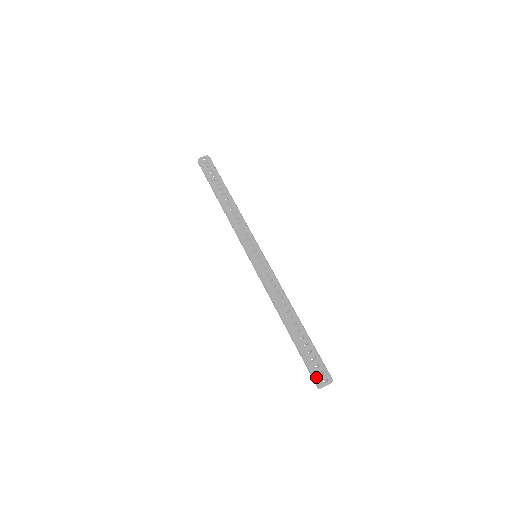
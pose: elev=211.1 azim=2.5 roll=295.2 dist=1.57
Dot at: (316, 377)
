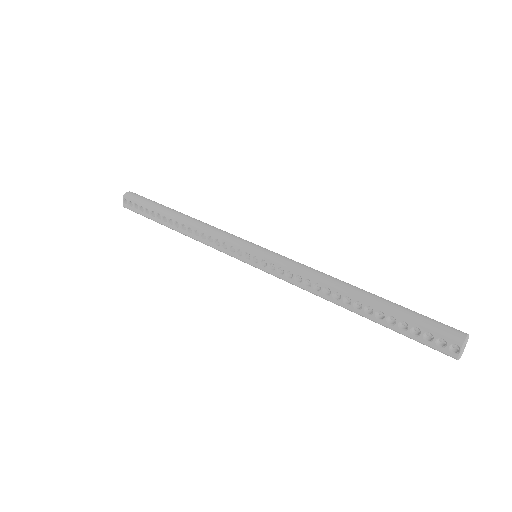
Dot at: occluded
